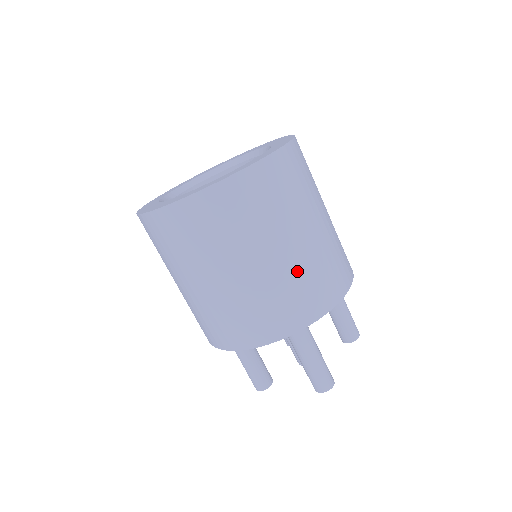
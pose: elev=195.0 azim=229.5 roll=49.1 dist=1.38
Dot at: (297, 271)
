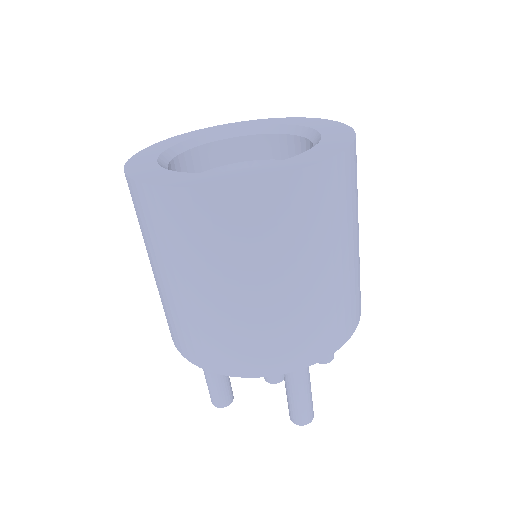
Dot at: (329, 298)
